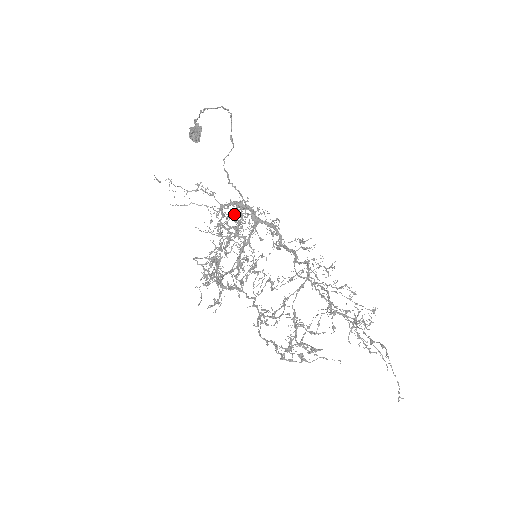
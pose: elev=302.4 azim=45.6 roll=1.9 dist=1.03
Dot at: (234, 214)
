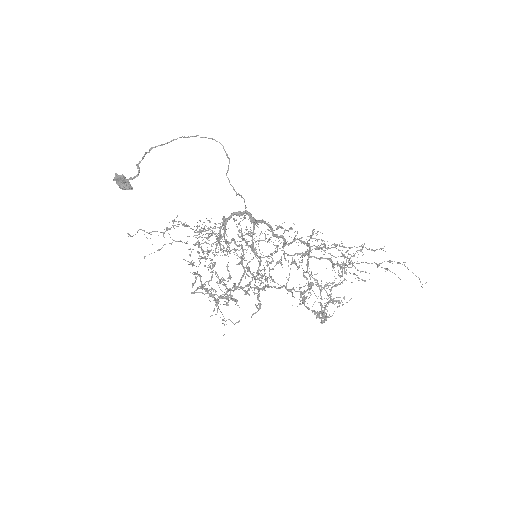
Dot at: (220, 231)
